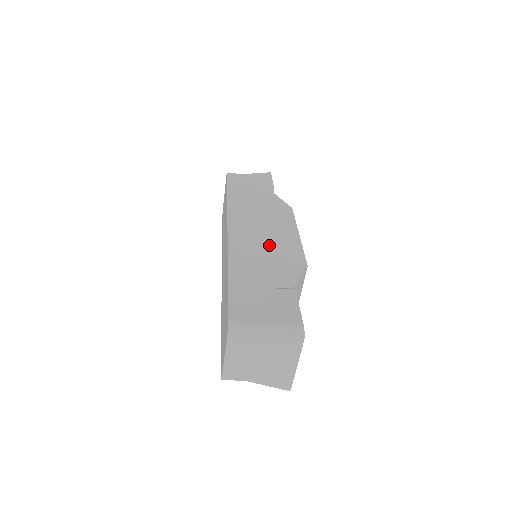
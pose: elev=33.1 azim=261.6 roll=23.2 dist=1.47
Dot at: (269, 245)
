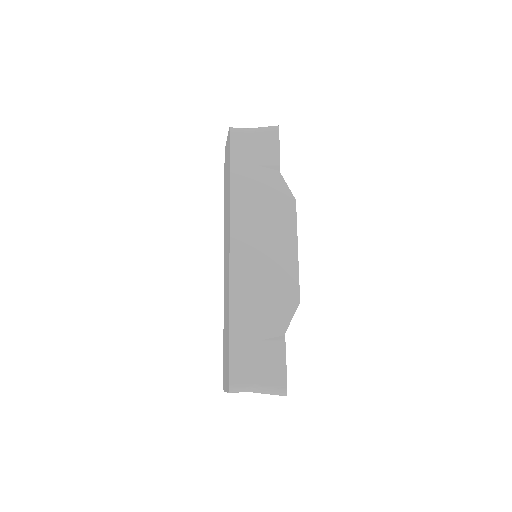
Dot at: (268, 273)
